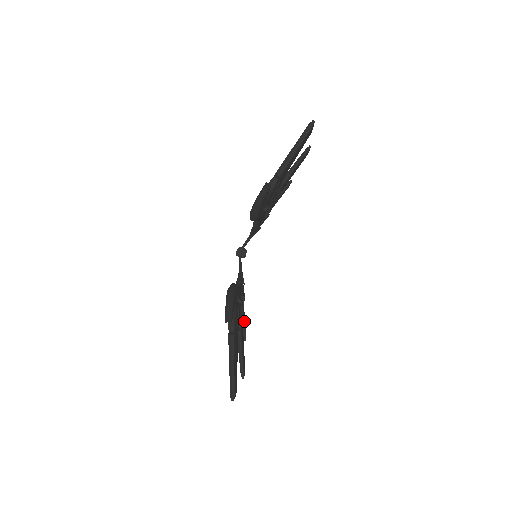
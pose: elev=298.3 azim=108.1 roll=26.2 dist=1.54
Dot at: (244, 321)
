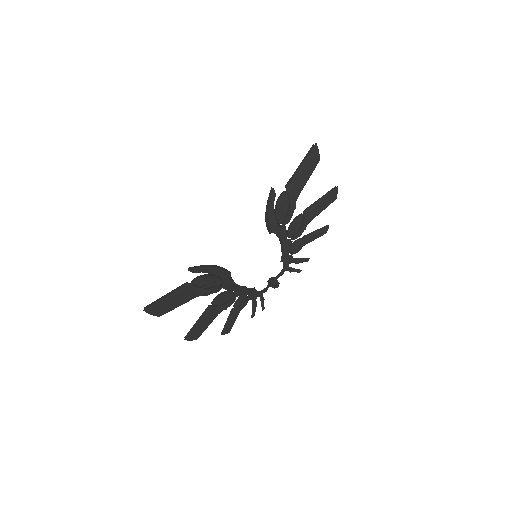
Dot at: (230, 318)
